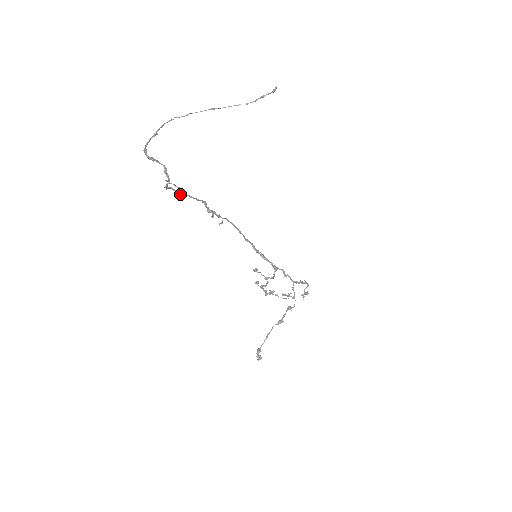
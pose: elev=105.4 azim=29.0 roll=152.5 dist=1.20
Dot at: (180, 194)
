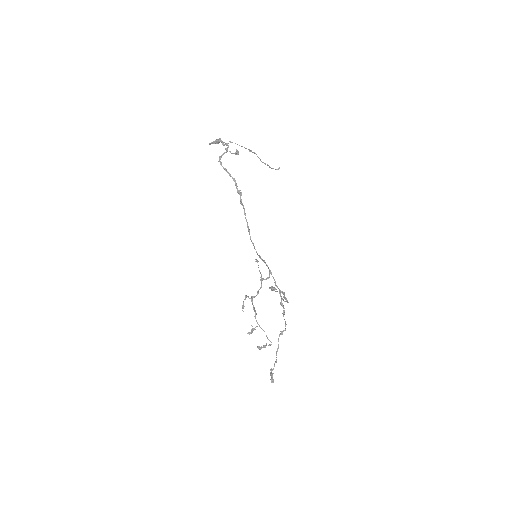
Dot at: (237, 150)
